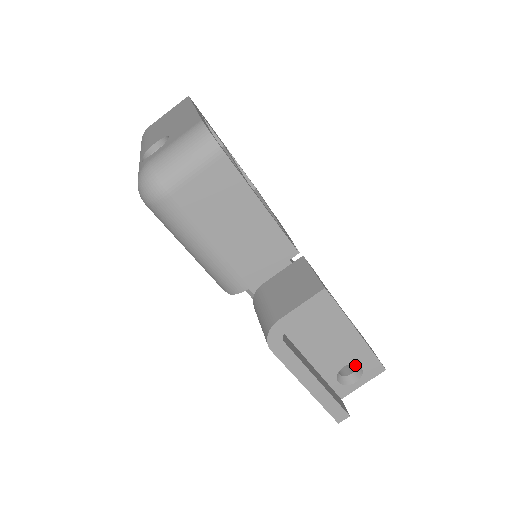
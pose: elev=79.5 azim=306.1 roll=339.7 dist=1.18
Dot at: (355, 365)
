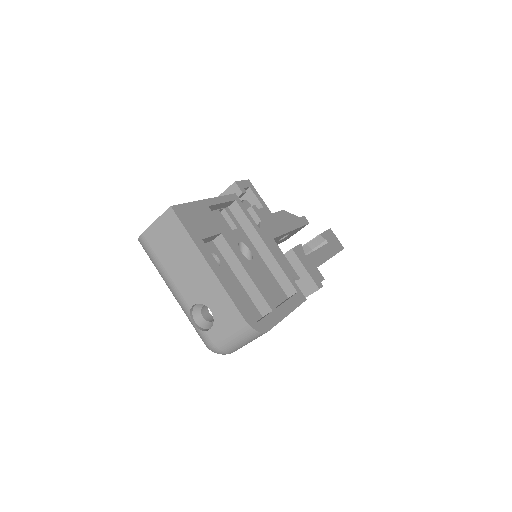
Dot at: occluded
